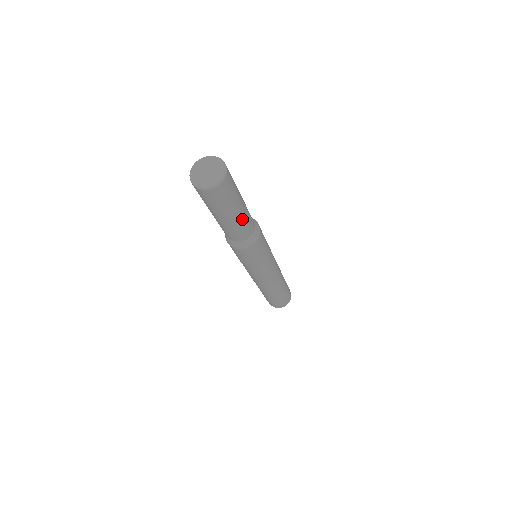
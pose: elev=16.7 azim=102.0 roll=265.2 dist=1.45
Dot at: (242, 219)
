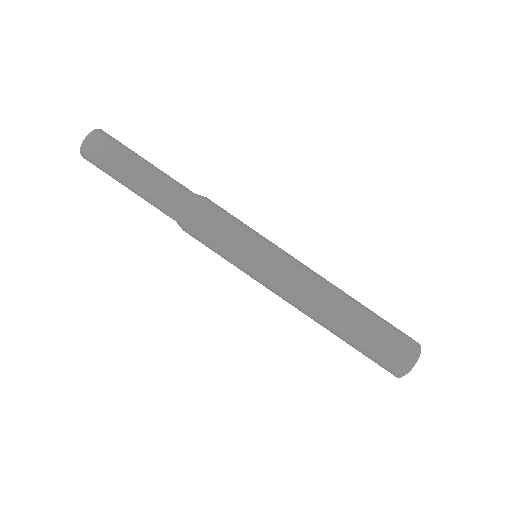
Dot at: (153, 175)
